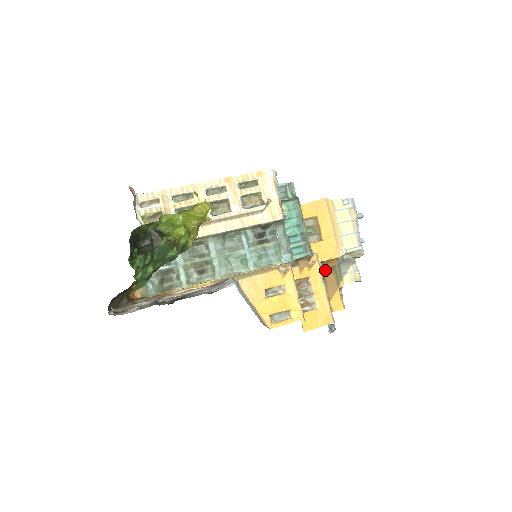
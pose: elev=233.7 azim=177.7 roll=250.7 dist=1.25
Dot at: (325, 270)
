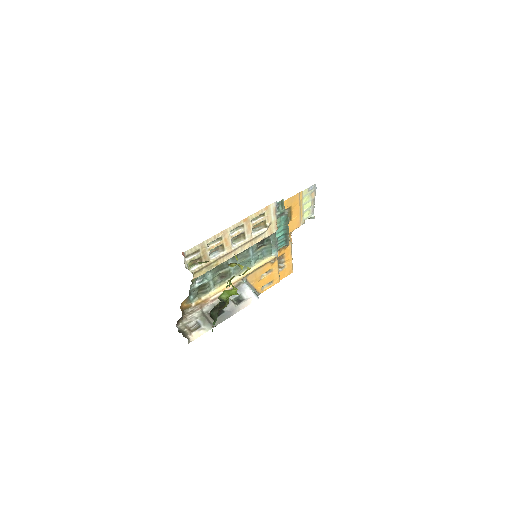
Dot at: occluded
